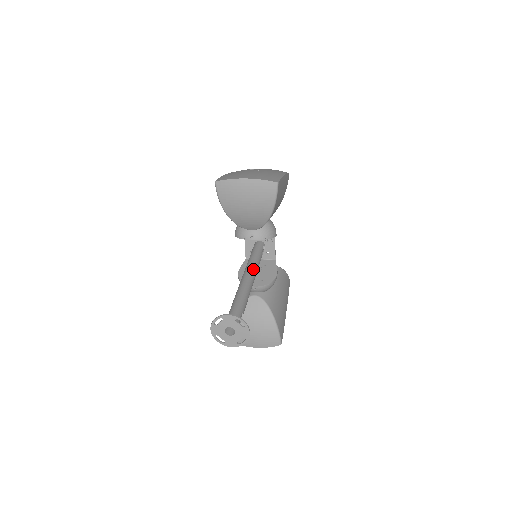
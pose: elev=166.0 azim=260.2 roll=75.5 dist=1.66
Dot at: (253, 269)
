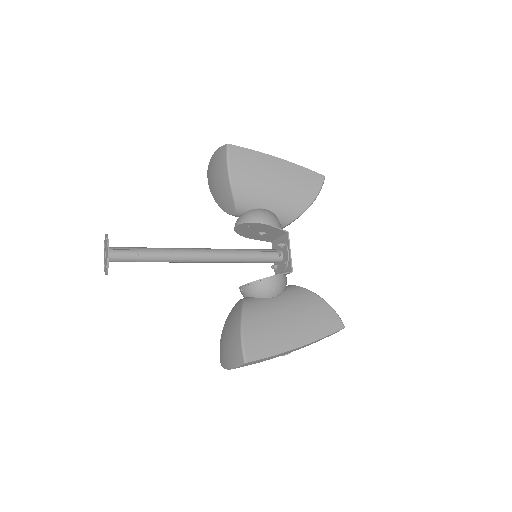
Dot at: (218, 249)
